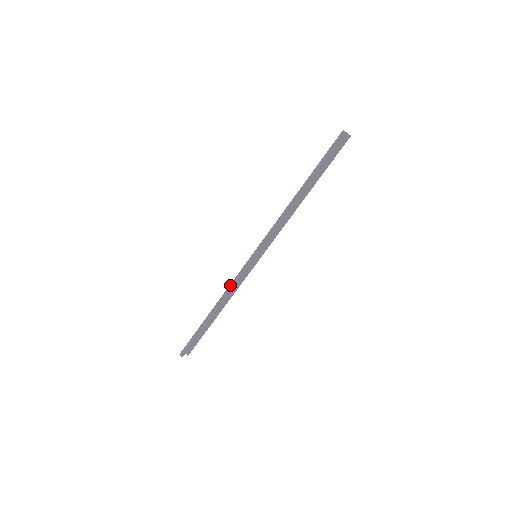
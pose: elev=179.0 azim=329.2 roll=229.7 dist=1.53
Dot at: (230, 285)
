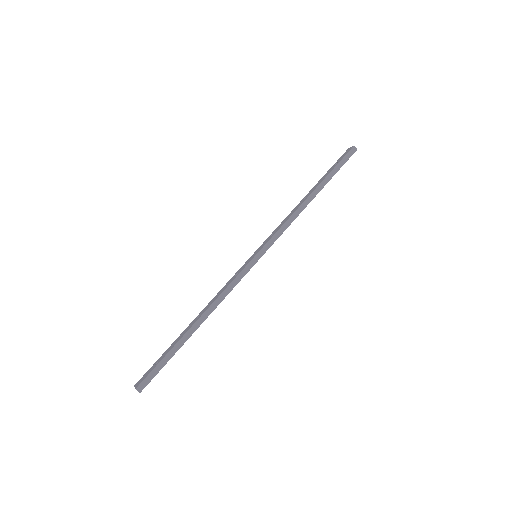
Dot at: (226, 289)
